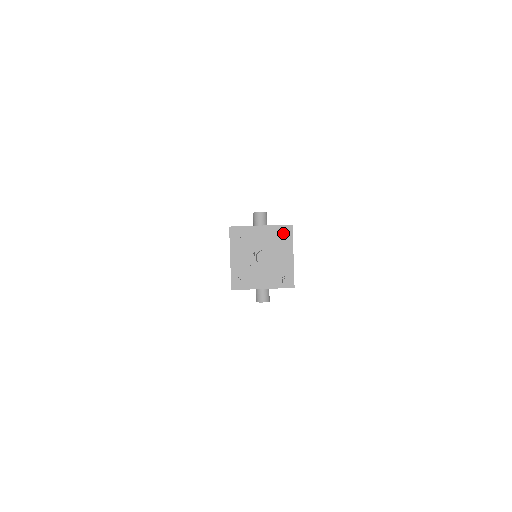
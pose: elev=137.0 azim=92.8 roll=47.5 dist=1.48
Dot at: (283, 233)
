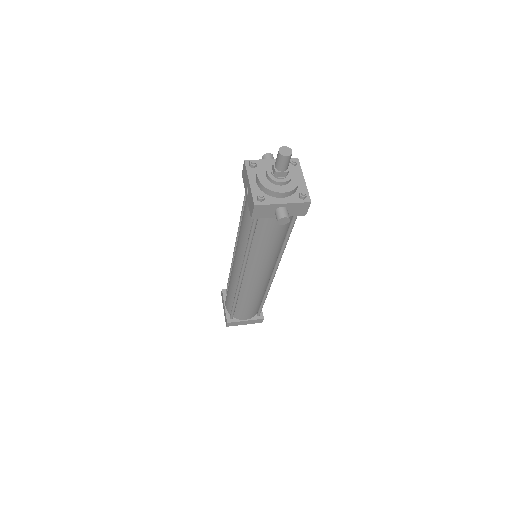
Dot at: (292, 160)
